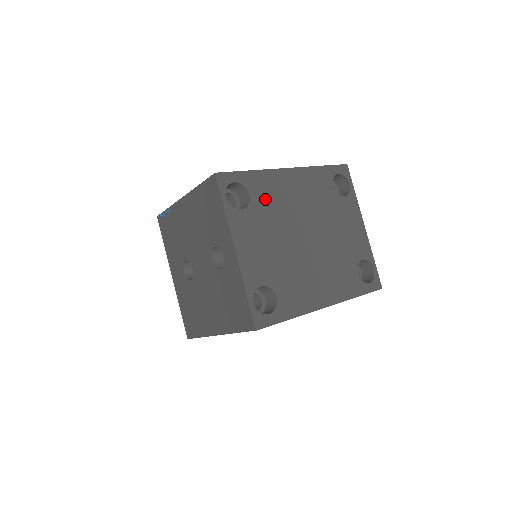
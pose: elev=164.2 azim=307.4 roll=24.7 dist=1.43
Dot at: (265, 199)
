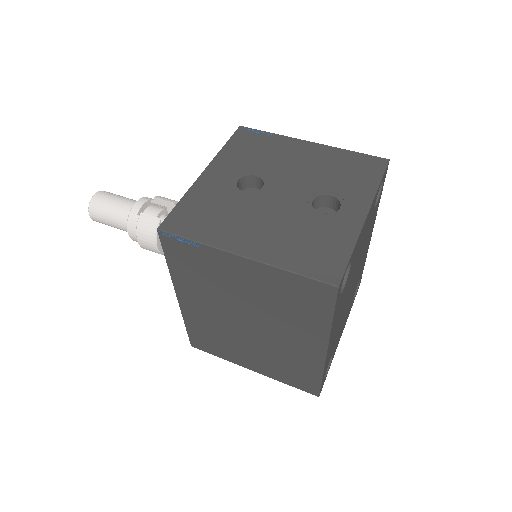
Dot at: occluded
